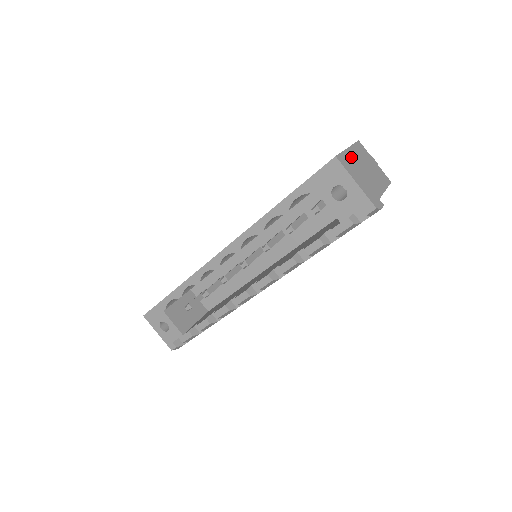
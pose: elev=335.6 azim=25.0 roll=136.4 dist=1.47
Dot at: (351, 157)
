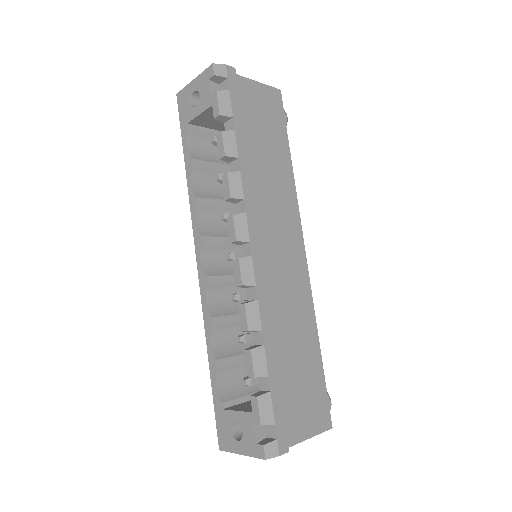
Dot at: occluded
